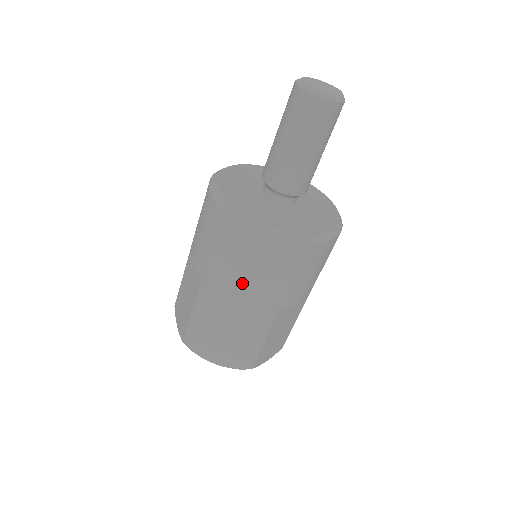
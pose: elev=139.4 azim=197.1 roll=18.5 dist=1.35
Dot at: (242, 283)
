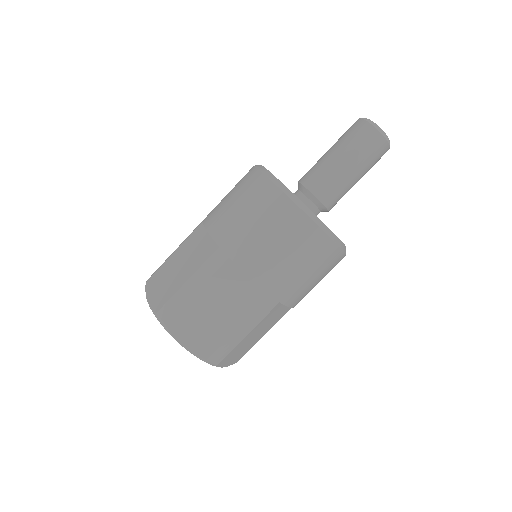
Dot at: (264, 259)
